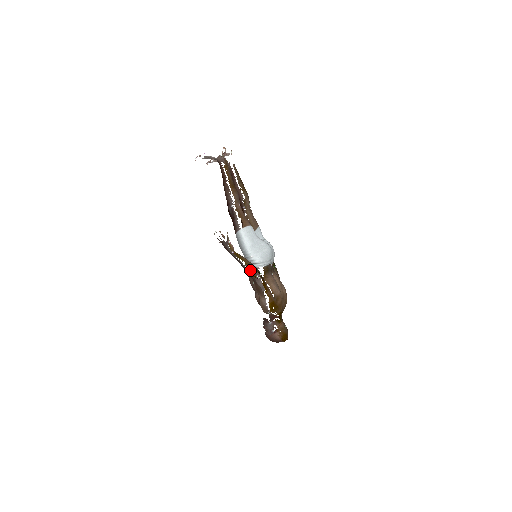
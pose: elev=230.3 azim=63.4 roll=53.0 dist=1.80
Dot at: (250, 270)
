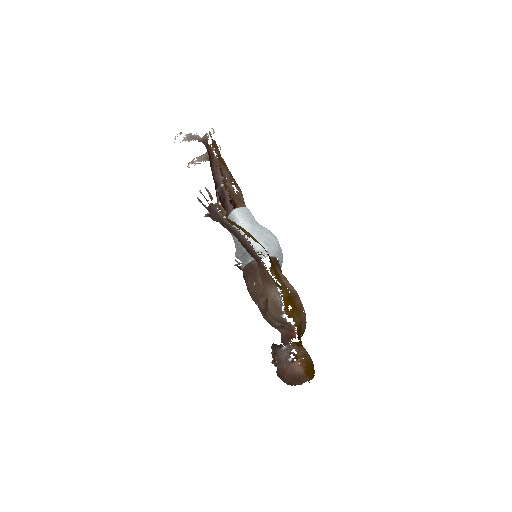
Dot at: (249, 266)
